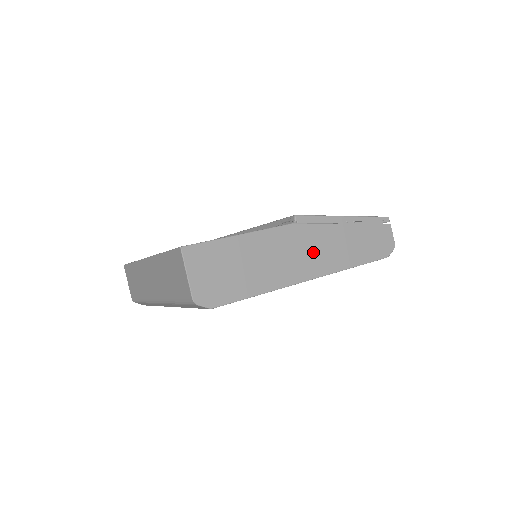
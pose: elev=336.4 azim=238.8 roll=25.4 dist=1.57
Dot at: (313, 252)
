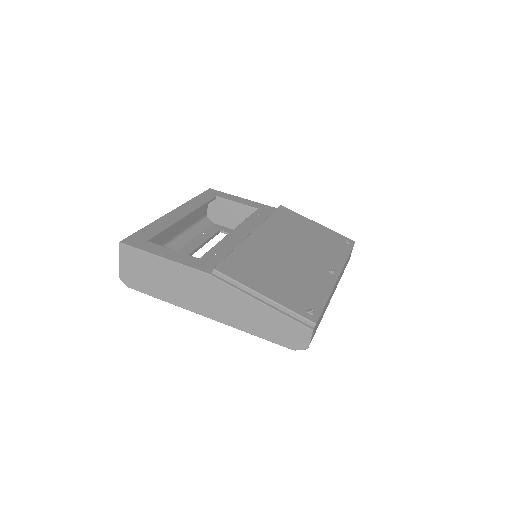
Dot at: (218, 302)
